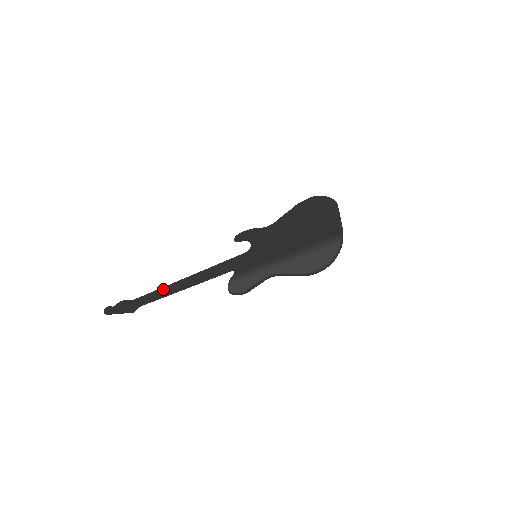
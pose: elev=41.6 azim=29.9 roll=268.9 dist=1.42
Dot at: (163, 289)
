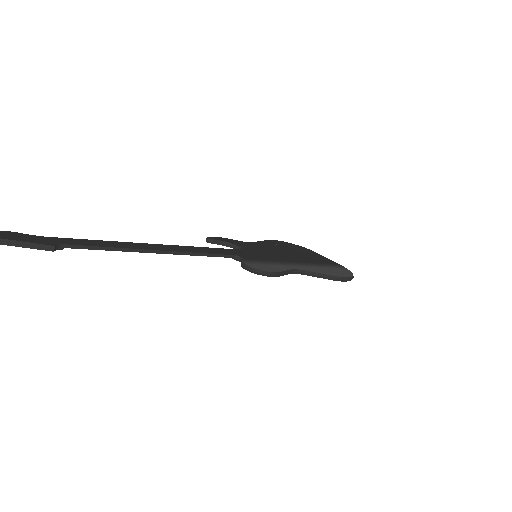
Dot at: (117, 242)
